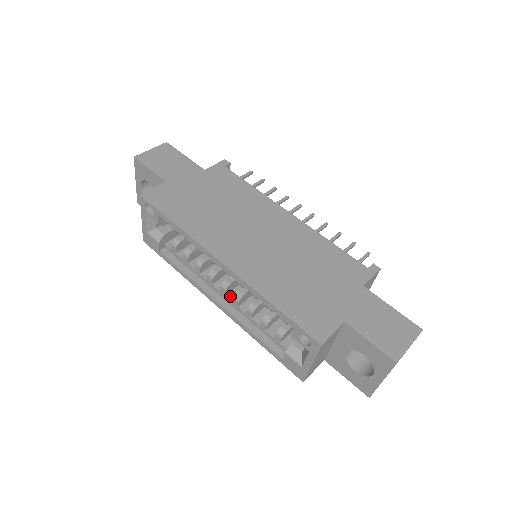
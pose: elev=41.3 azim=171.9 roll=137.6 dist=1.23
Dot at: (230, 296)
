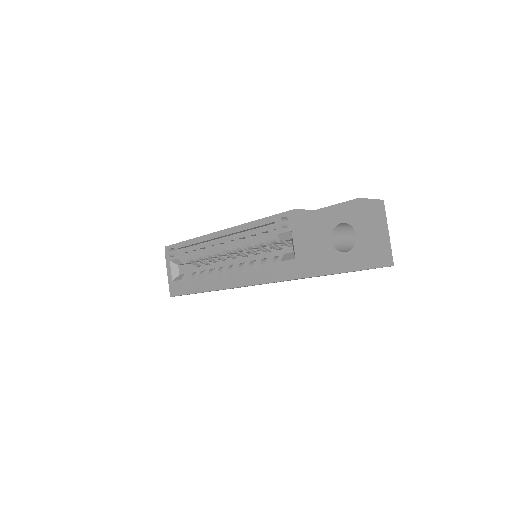
Dot at: (237, 276)
